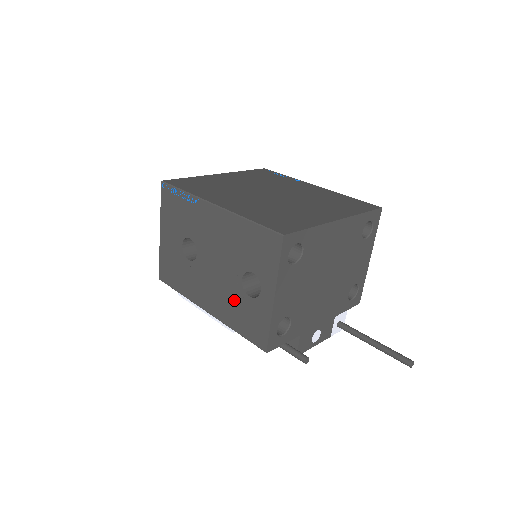
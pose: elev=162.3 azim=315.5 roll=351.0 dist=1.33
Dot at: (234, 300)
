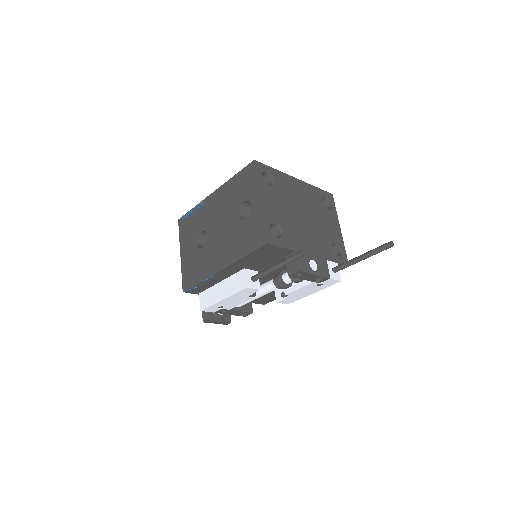
Dot at: (237, 234)
